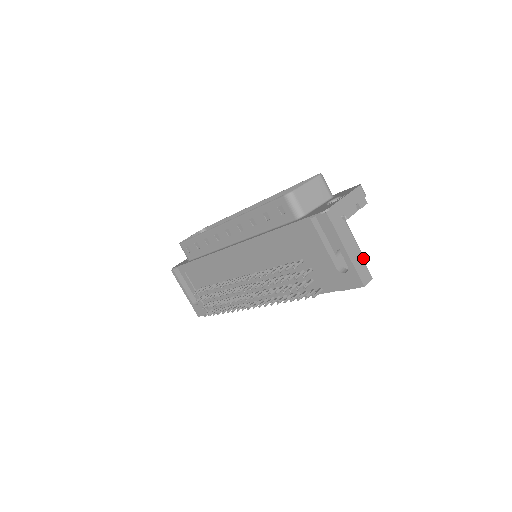
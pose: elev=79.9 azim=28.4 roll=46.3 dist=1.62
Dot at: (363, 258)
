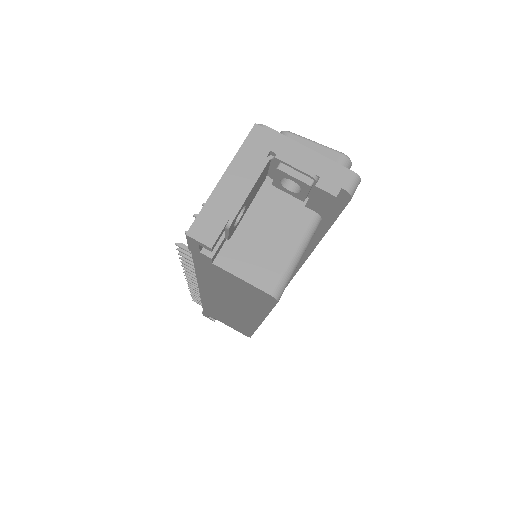
Dot at: (234, 216)
